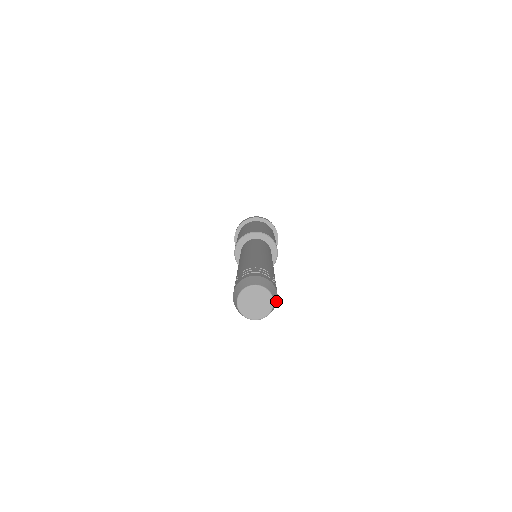
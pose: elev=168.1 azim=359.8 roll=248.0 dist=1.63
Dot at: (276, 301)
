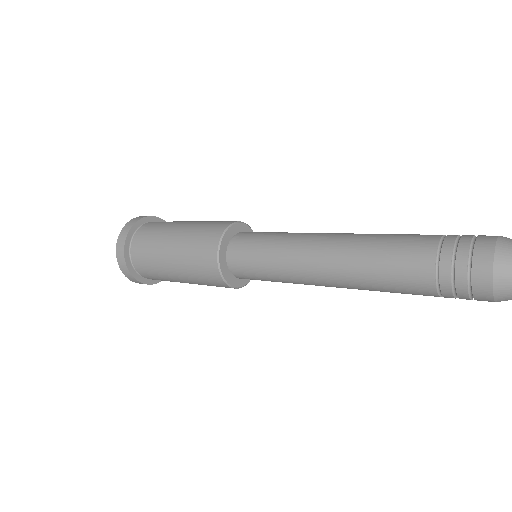
Dot at: occluded
